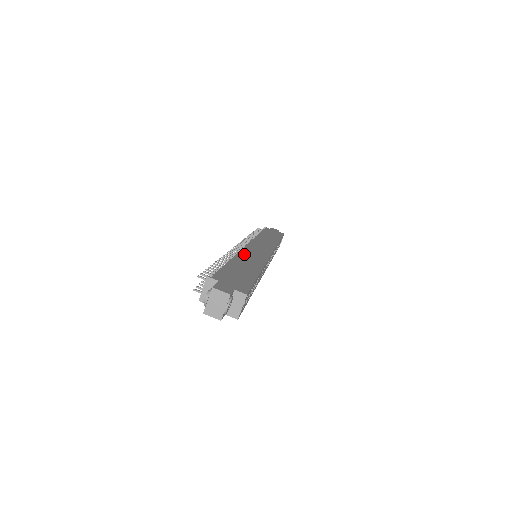
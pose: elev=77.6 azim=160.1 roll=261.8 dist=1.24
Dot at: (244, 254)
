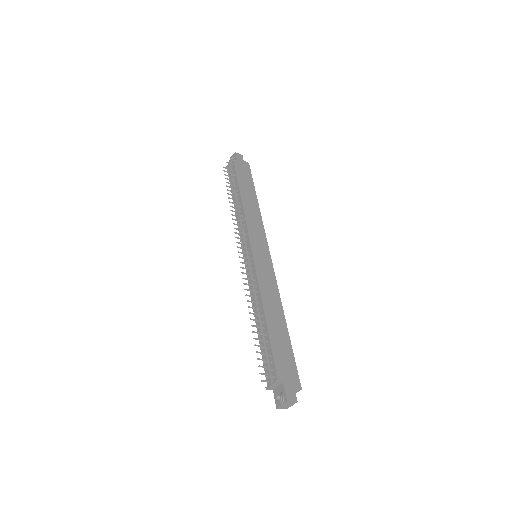
Dot at: (263, 289)
